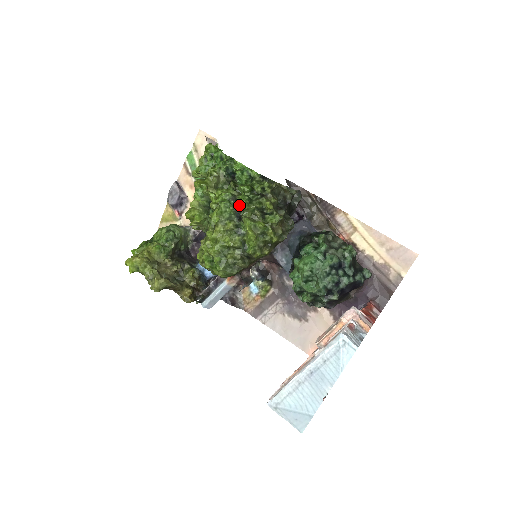
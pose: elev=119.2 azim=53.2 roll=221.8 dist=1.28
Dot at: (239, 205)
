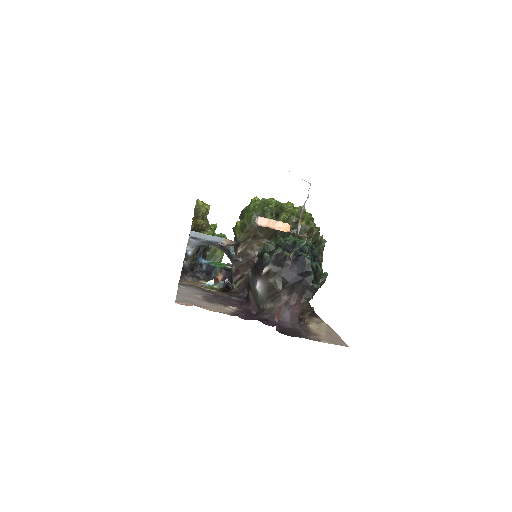
Dot at: occluded
